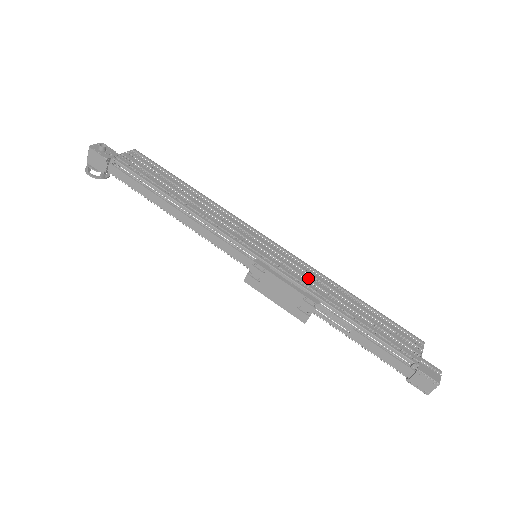
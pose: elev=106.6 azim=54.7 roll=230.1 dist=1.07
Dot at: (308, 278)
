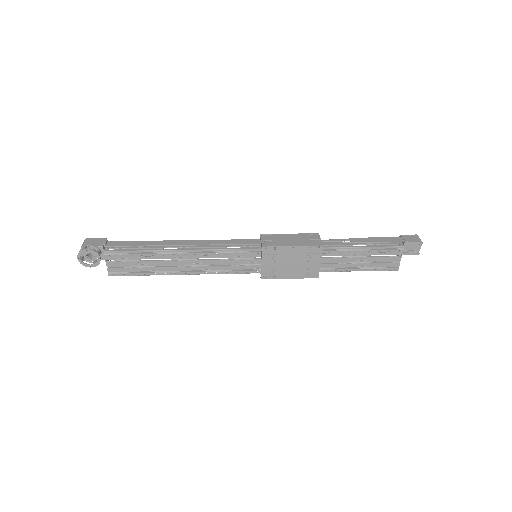
Dot at: occluded
